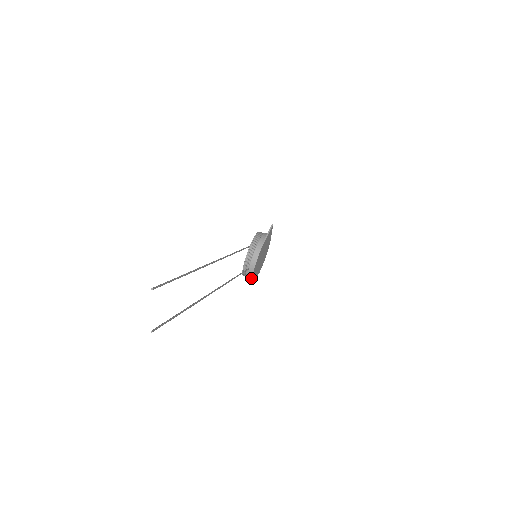
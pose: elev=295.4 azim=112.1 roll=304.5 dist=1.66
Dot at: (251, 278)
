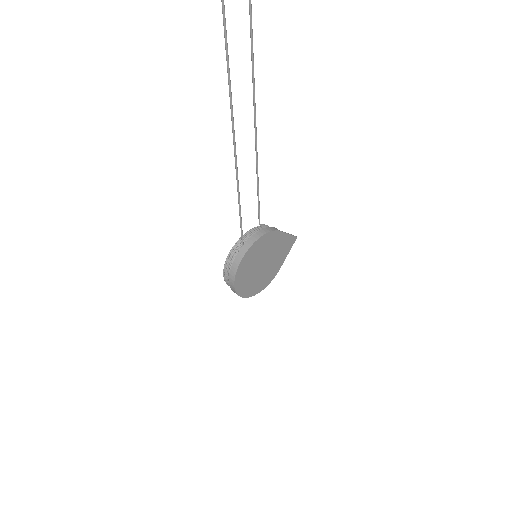
Dot at: (237, 265)
